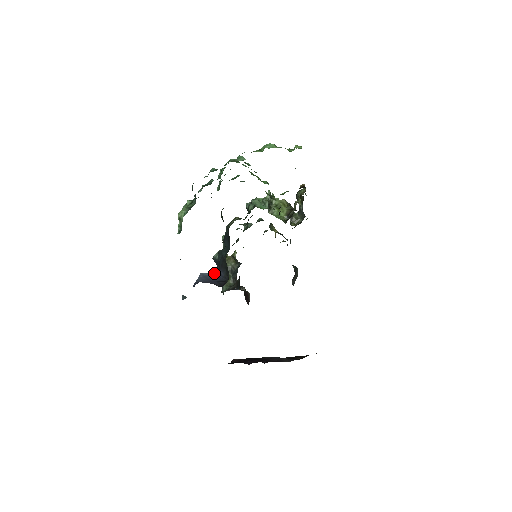
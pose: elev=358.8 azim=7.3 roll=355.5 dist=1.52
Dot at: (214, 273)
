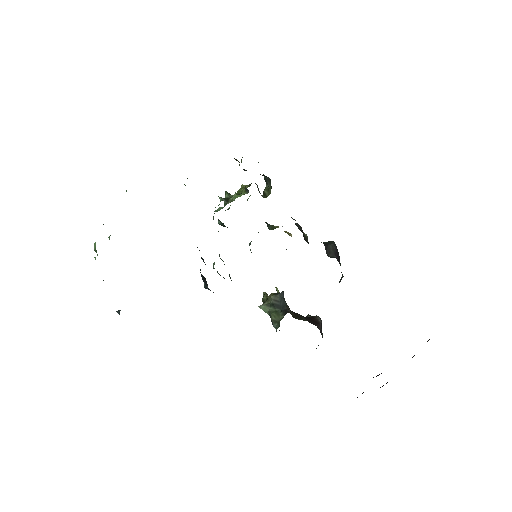
Dot at: occluded
